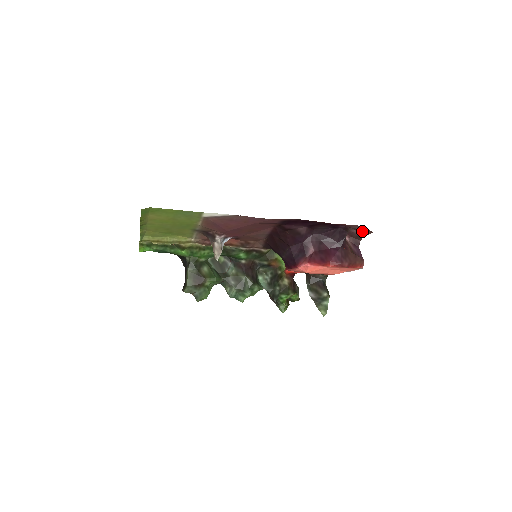
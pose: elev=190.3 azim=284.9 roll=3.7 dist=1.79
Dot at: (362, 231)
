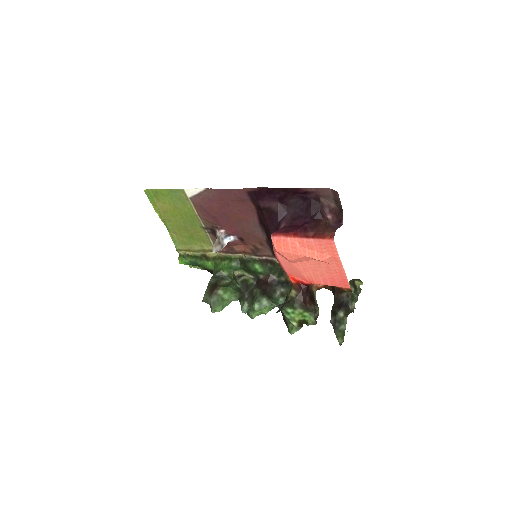
Dot at: (335, 199)
